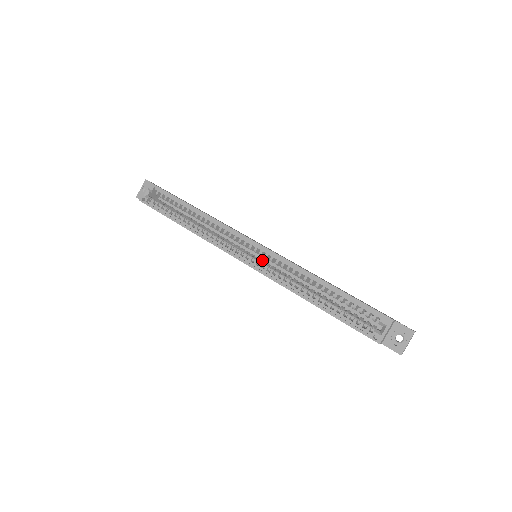
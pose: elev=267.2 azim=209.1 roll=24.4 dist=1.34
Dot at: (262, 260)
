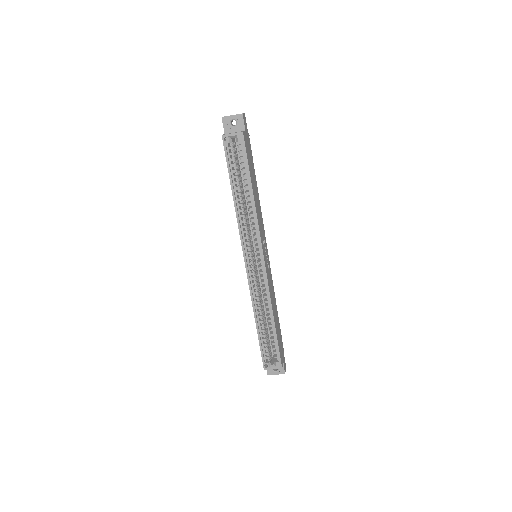
Dot at: (256, 268)
